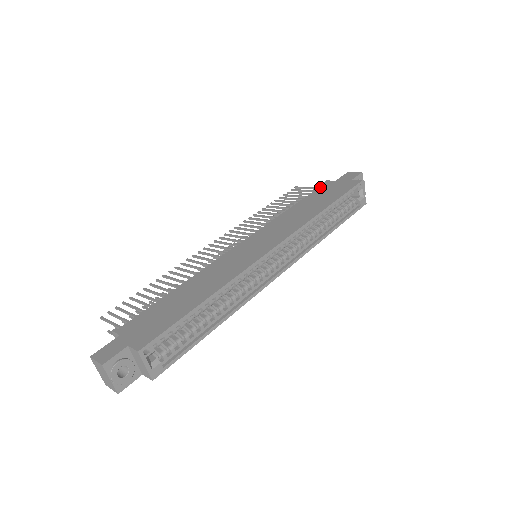
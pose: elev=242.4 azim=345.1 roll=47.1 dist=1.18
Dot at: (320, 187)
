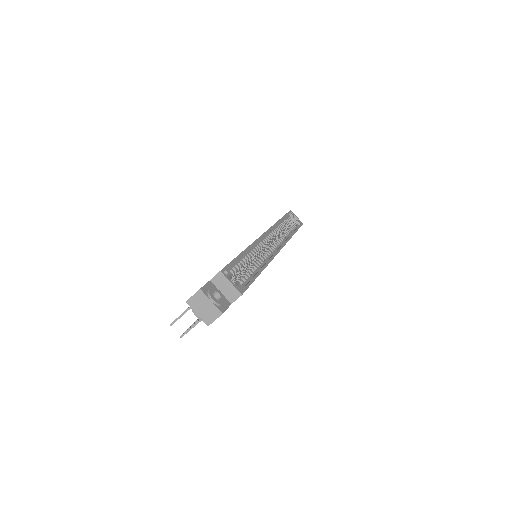
Dot at: occluded
